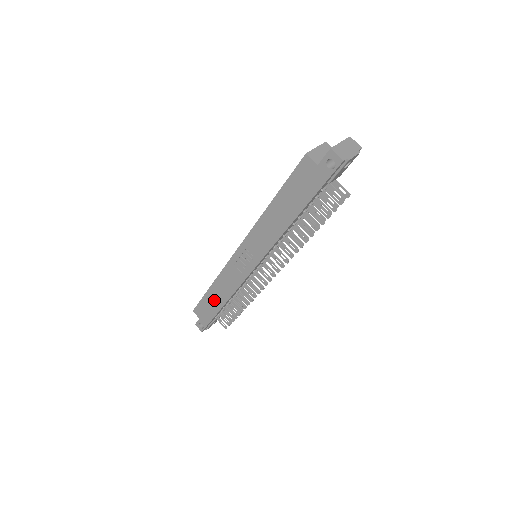
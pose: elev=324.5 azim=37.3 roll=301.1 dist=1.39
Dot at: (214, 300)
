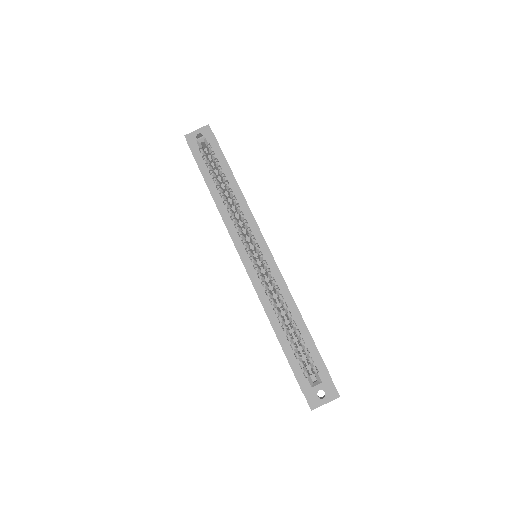
Dot at: occluded
